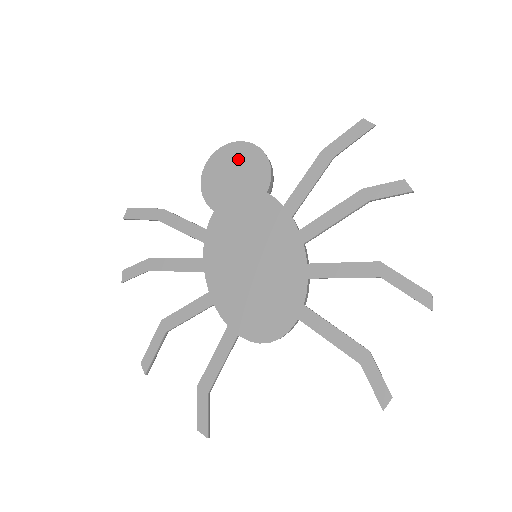
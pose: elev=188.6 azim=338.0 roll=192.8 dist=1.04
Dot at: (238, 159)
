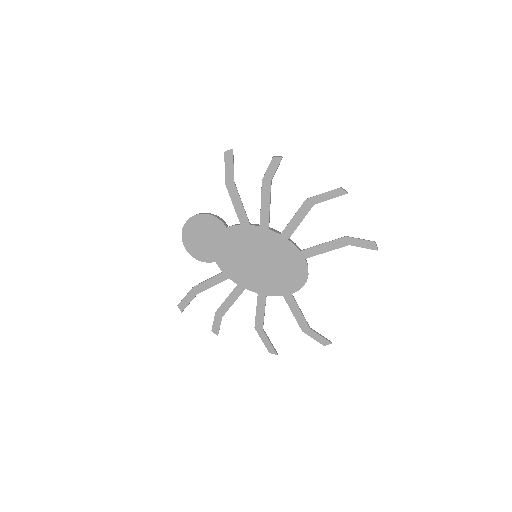
Dot at: (196, 229)
